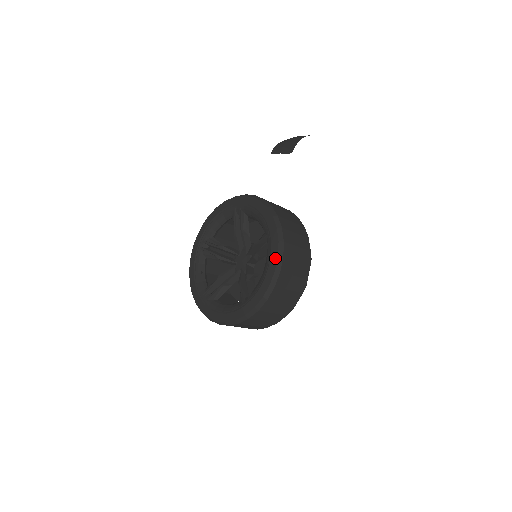
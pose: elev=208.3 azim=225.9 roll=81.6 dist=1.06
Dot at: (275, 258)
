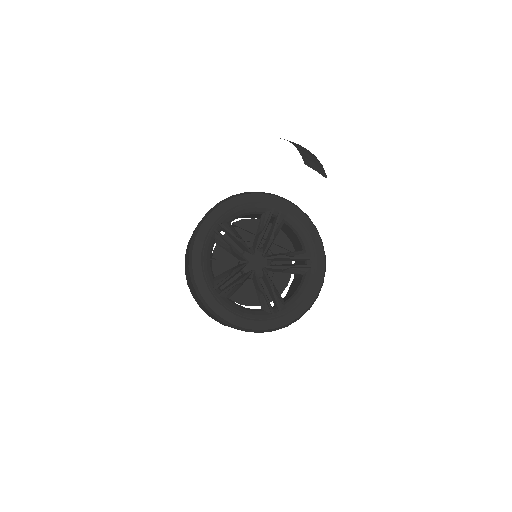
Dot at: (320, 284)
